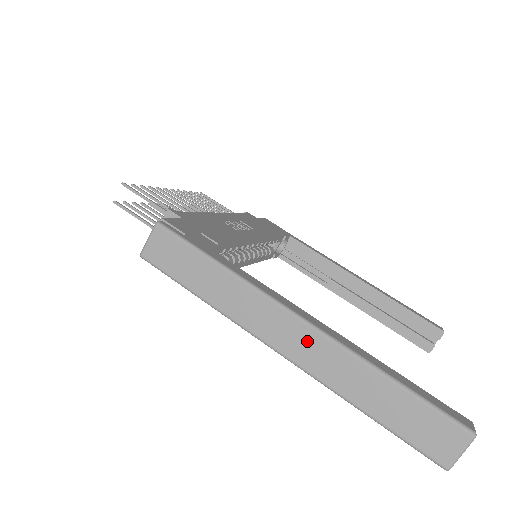
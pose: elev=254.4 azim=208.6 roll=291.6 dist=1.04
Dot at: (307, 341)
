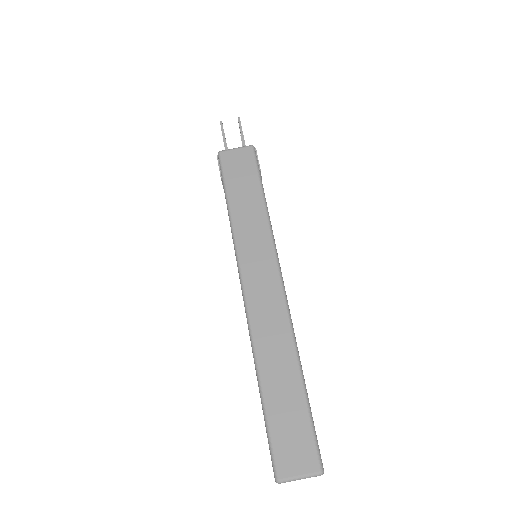
Dot at: (272, 303)
